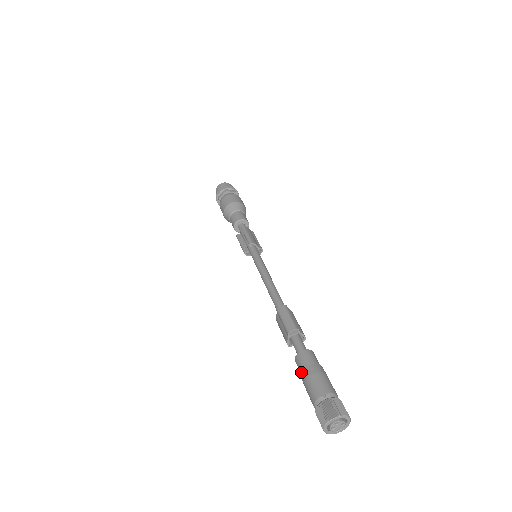
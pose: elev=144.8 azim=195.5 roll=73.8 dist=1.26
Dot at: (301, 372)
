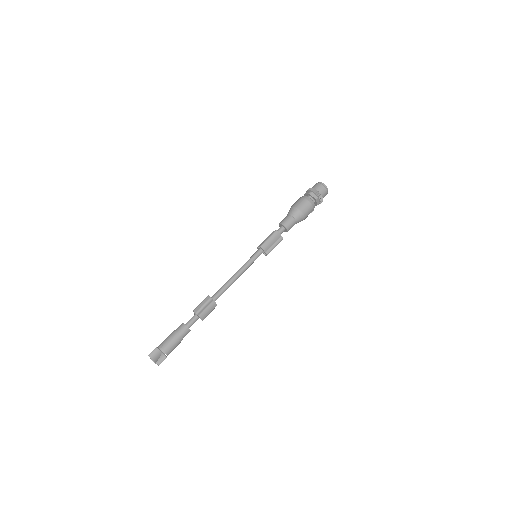
Dot at: (174, 330)
